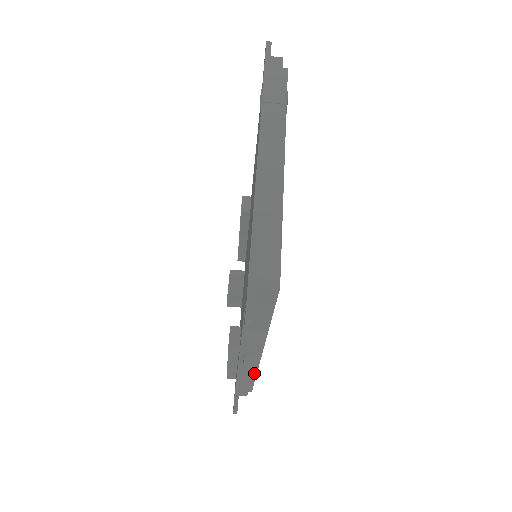
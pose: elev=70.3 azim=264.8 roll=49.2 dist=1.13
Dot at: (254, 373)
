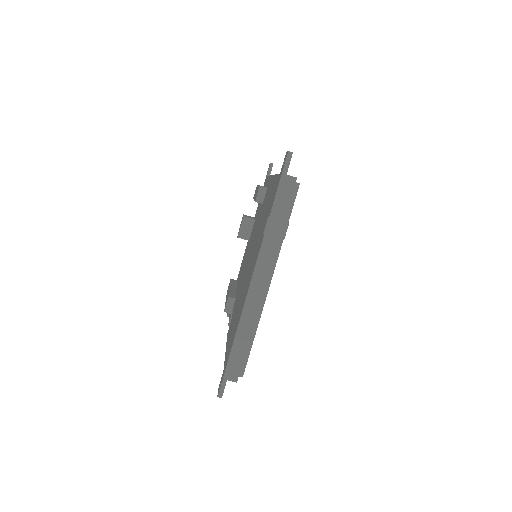
Dot at: occluded
